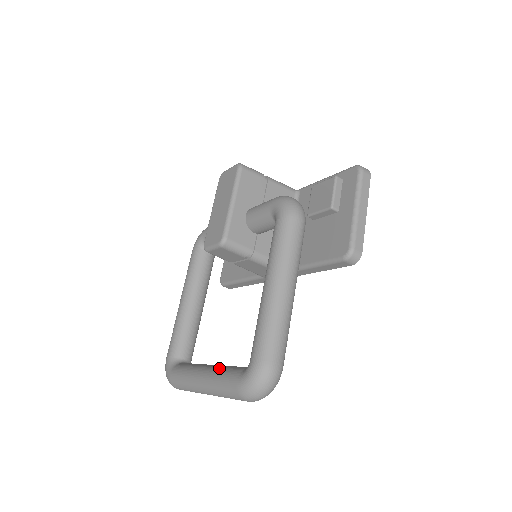
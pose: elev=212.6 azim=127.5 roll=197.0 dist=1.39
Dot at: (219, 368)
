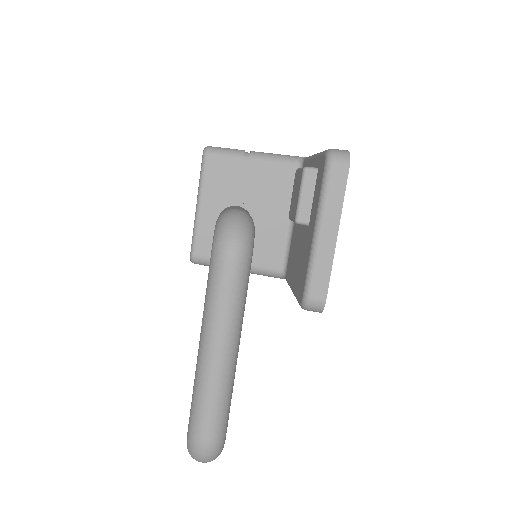
Dot at: occluded
